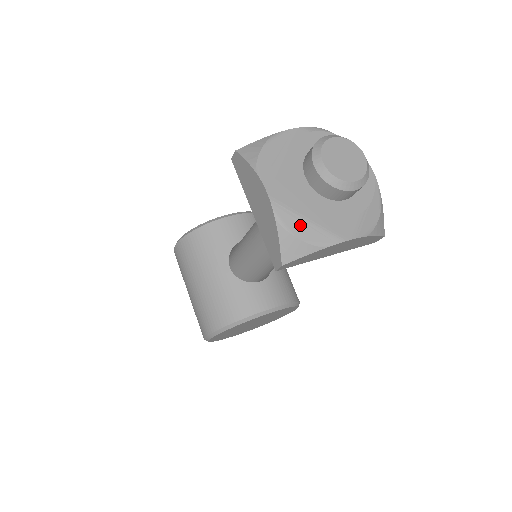
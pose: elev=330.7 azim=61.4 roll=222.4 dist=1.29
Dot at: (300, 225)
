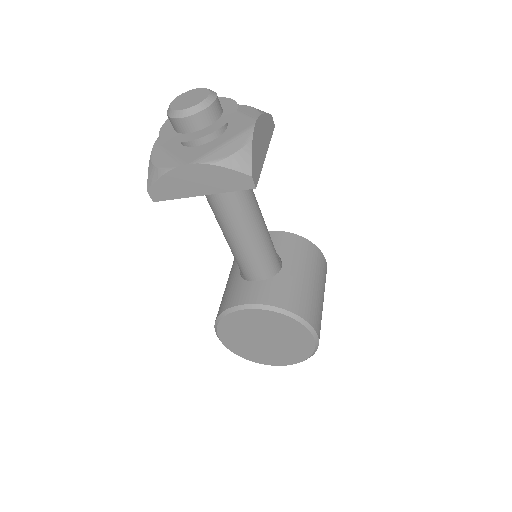
Dot at: (161, 157)
